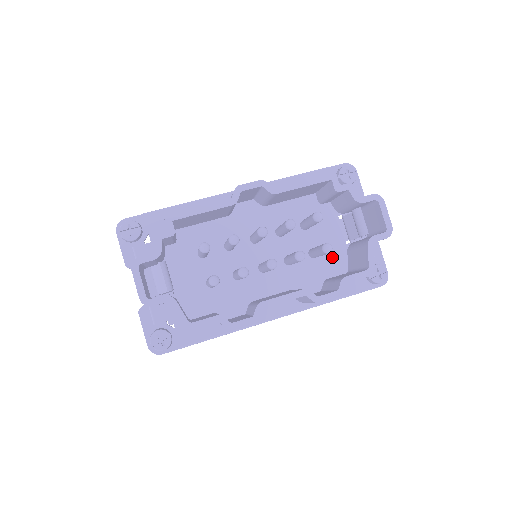
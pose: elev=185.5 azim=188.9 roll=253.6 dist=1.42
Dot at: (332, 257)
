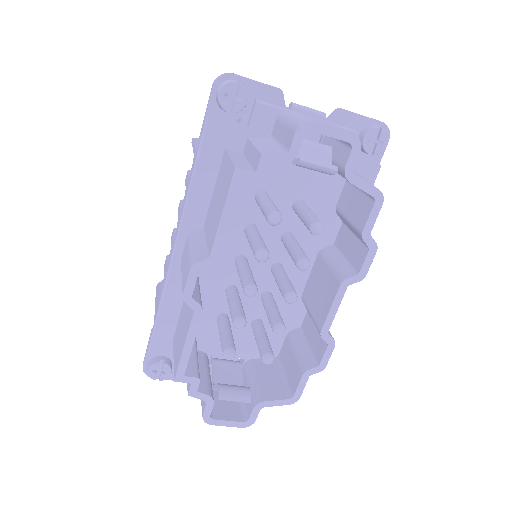
Dot at: (317, 186)
